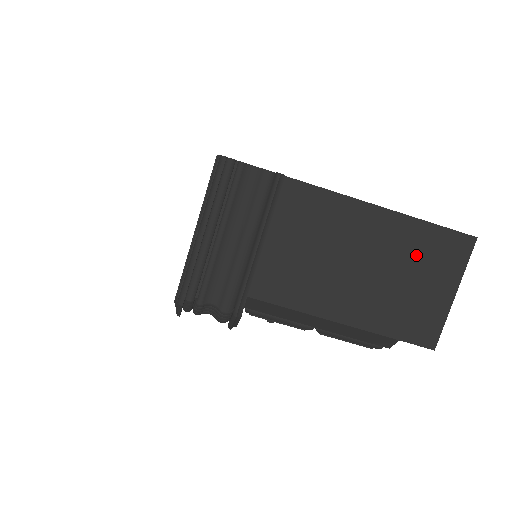
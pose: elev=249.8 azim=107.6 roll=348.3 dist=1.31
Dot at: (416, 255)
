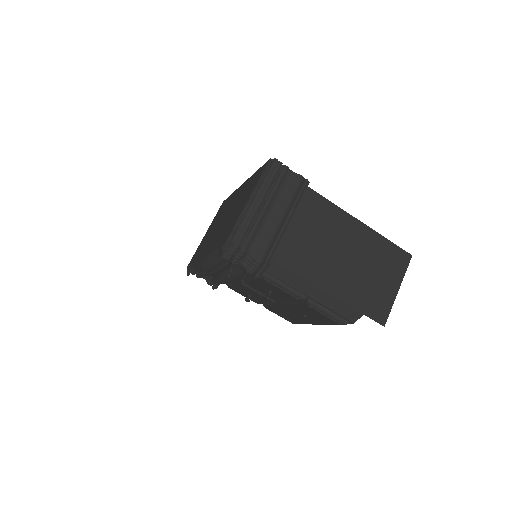
Dot at: (377, 257)
